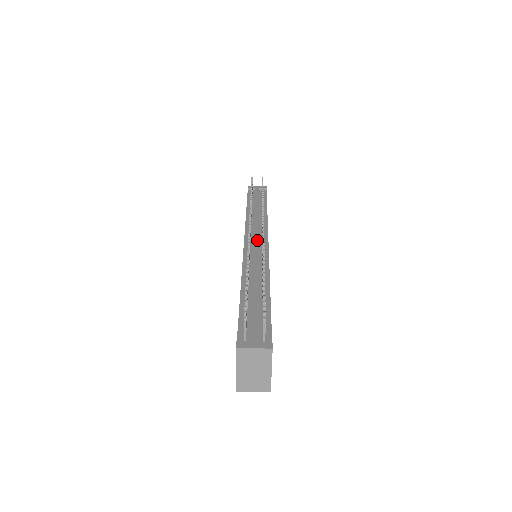
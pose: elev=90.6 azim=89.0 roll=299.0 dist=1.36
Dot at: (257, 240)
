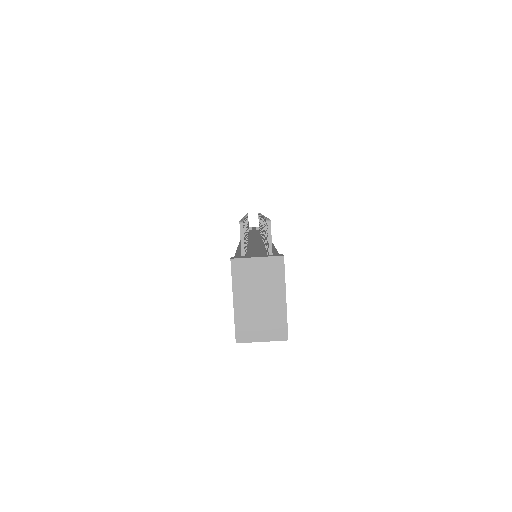
Dot at: (256, 235)
